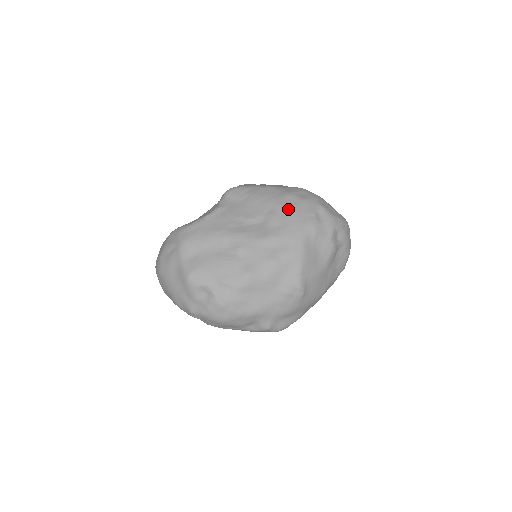
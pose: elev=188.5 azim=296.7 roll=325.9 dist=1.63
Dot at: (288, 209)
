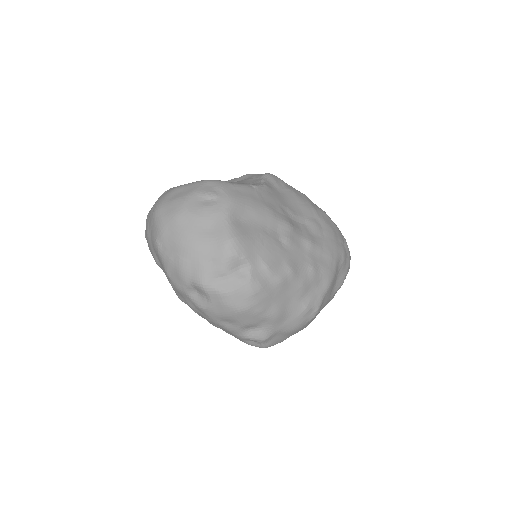
Dot at: (328, 225)
